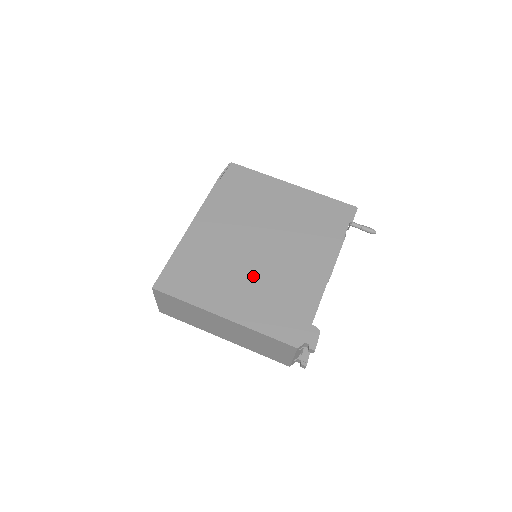
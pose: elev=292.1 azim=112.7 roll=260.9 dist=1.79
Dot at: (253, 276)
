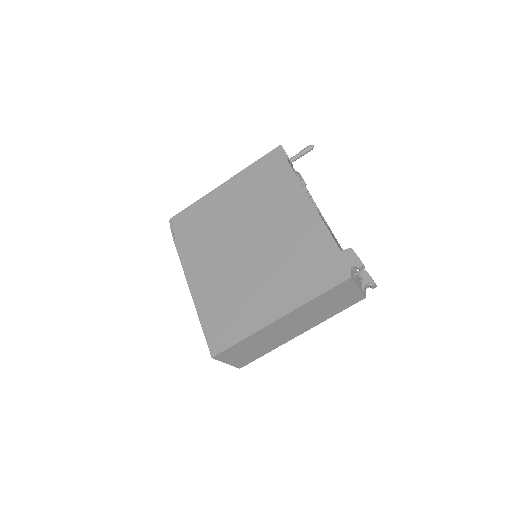
Dot at: (266, 269)
